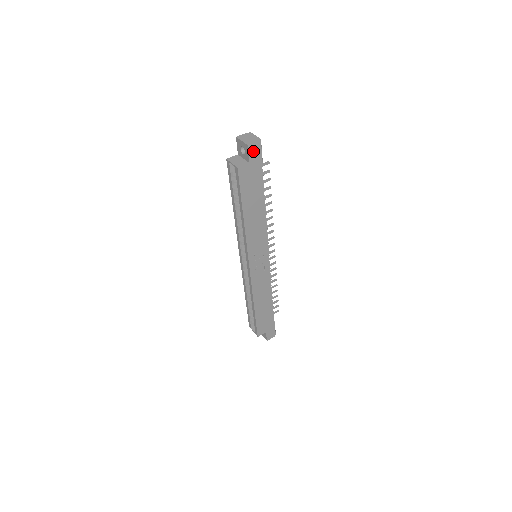
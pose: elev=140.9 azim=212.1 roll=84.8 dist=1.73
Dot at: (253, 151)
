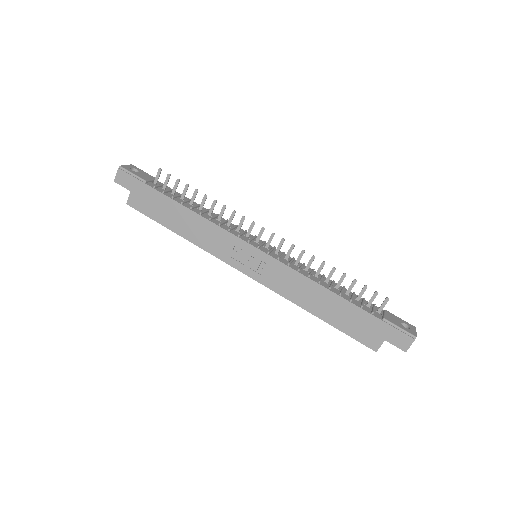
Dot at: (123, 180)
